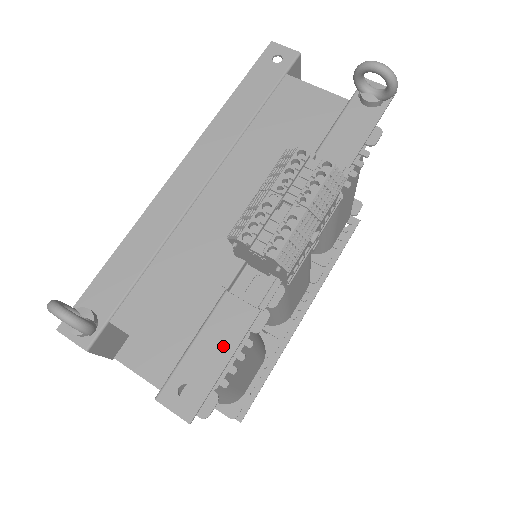
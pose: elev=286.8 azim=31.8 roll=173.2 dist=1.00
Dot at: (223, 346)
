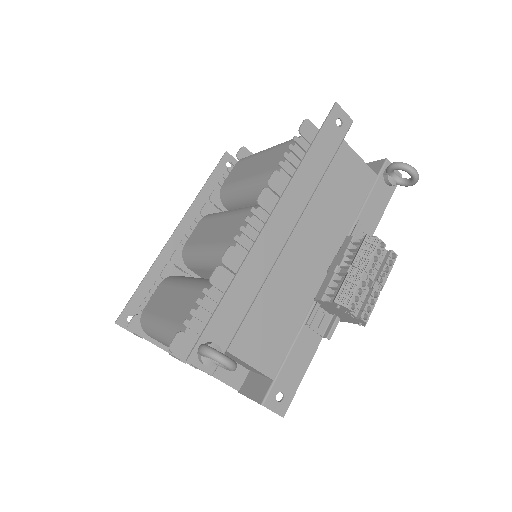
Dot at: (302, 364)
